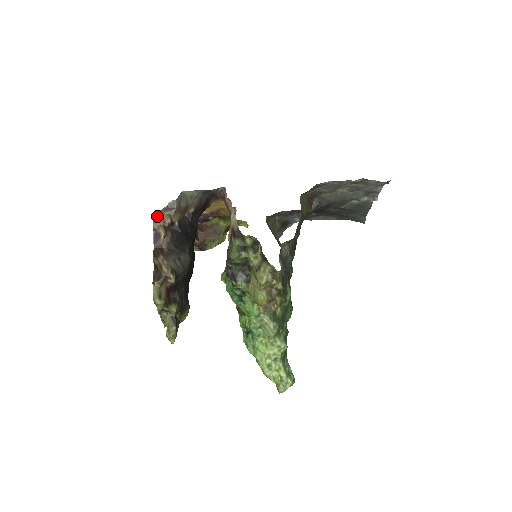
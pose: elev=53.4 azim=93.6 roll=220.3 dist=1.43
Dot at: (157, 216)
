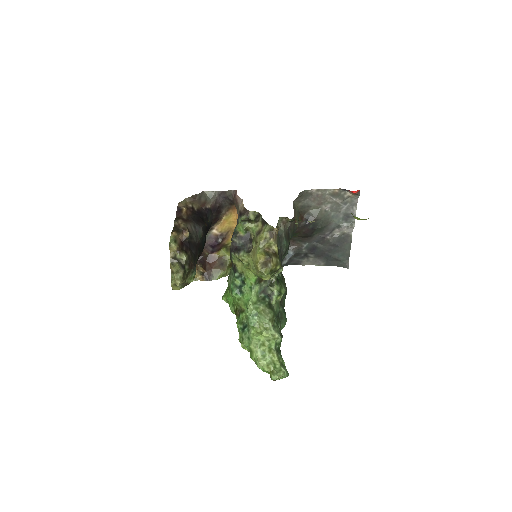
Dot at: (182, 201)
